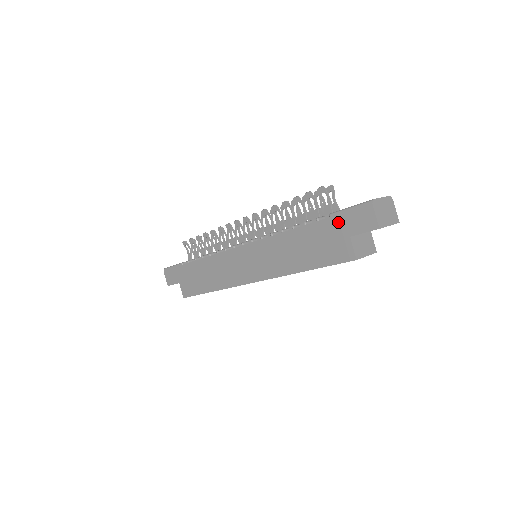
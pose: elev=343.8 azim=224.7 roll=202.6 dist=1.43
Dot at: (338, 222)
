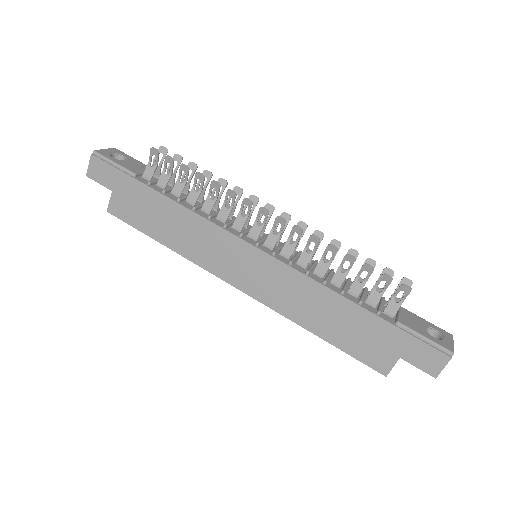
Dot at: (401, 338)
